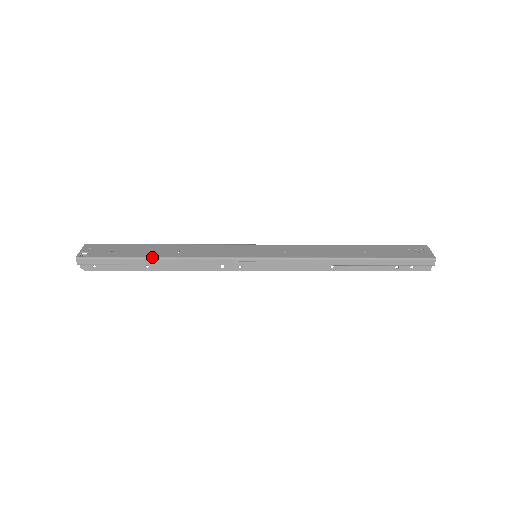
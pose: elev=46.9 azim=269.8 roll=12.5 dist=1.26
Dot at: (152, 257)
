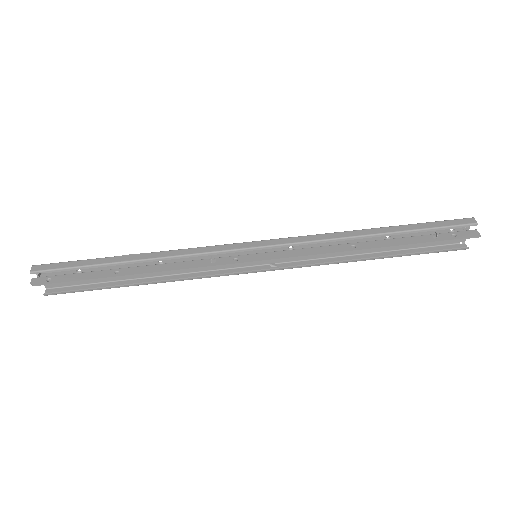
Dot at: (127, 255)
